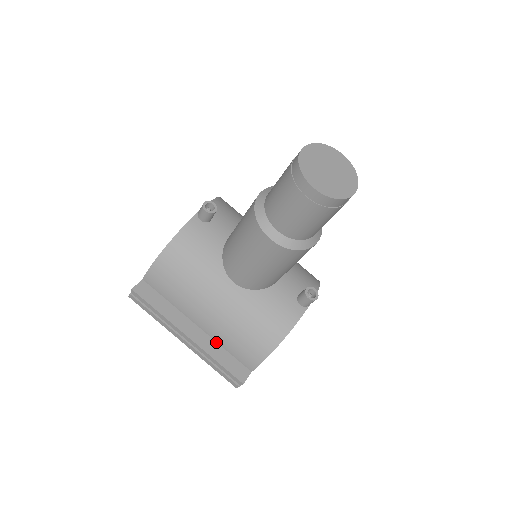
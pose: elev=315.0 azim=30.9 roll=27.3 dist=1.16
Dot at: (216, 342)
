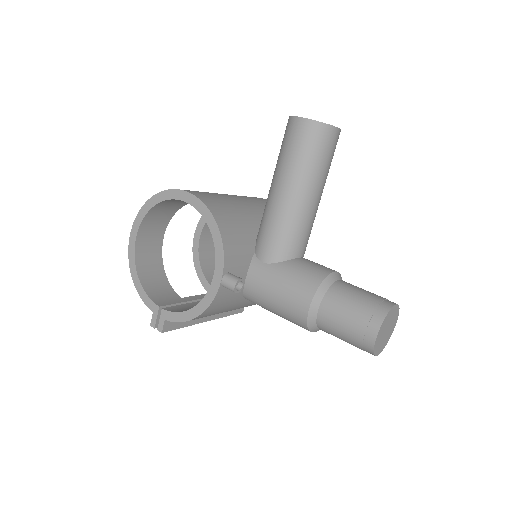
Dot at: occluded
